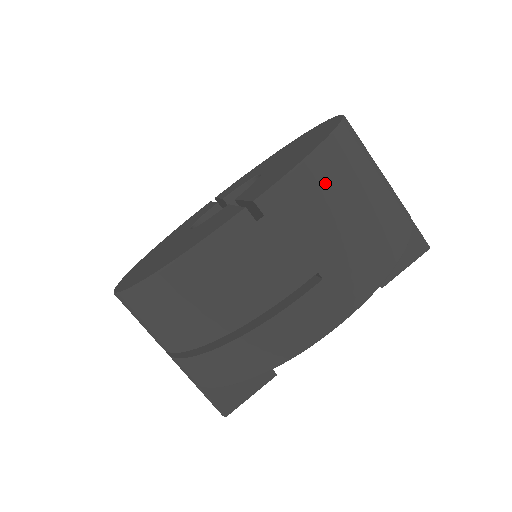
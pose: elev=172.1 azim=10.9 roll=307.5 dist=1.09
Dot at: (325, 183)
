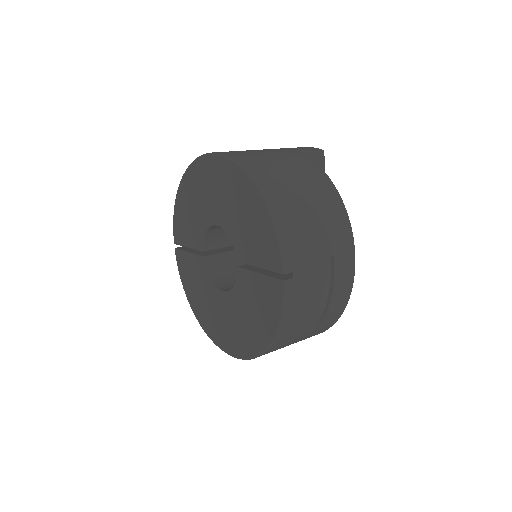
Dot at: (291, 223)
